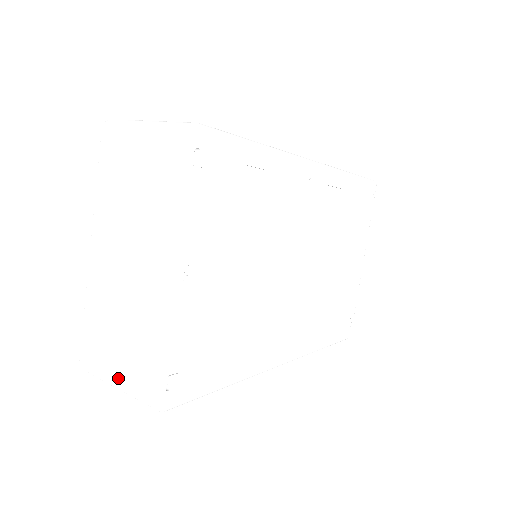
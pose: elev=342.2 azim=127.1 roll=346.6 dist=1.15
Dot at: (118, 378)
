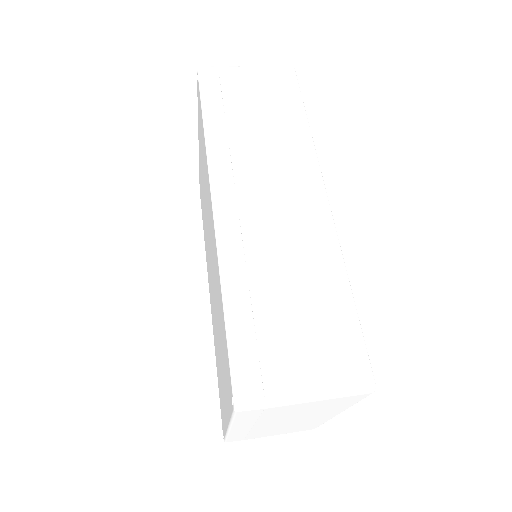
Dot at: occluded
